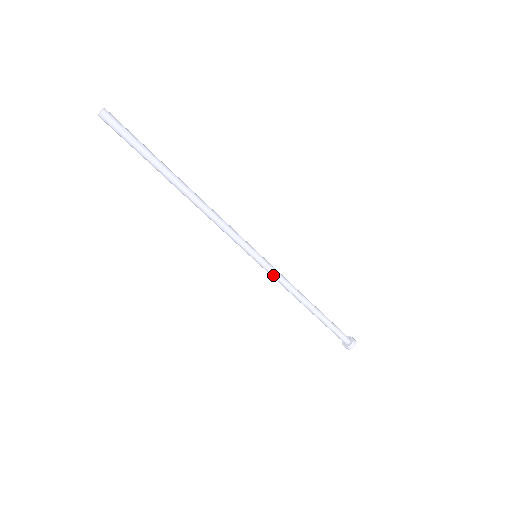
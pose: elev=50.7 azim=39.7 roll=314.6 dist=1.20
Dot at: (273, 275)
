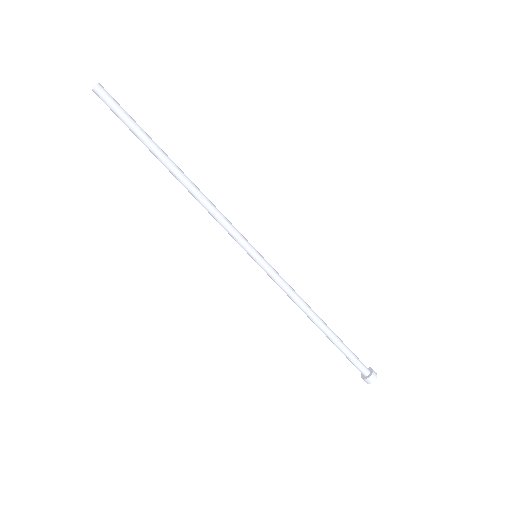
Dot at: (274, 280)
